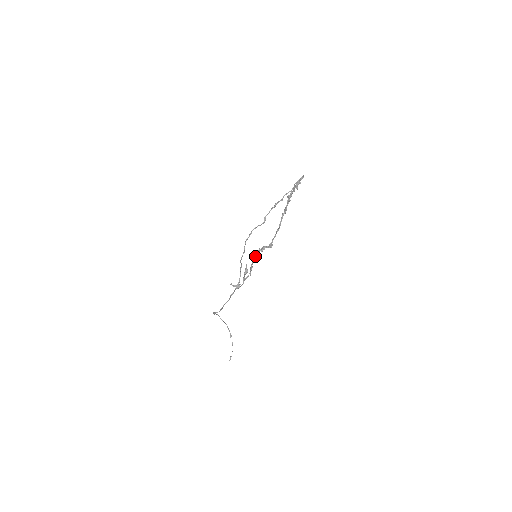
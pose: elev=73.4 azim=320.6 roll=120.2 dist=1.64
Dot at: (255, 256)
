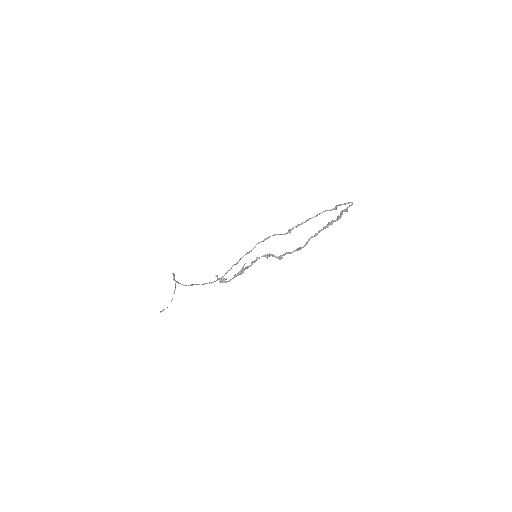
Dot at: (257, 259)
